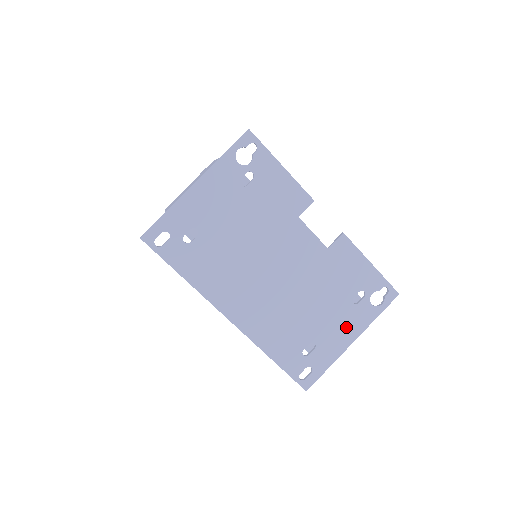
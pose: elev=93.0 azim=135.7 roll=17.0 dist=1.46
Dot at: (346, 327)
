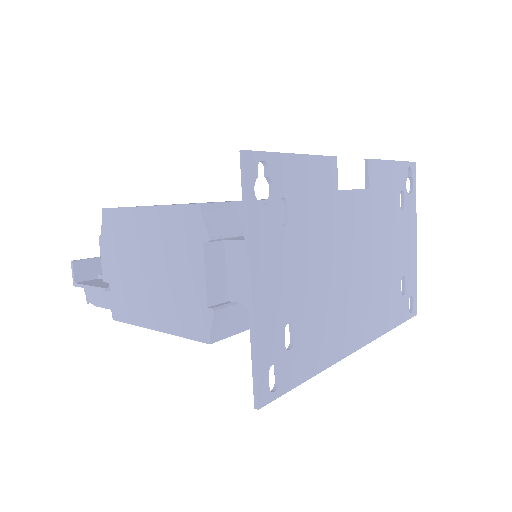
Dot at: (409, 235)
